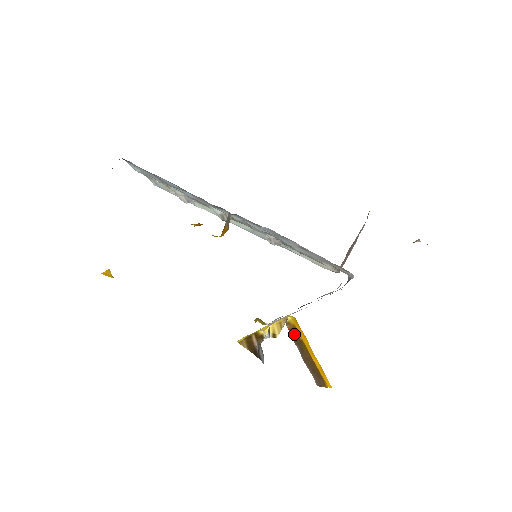
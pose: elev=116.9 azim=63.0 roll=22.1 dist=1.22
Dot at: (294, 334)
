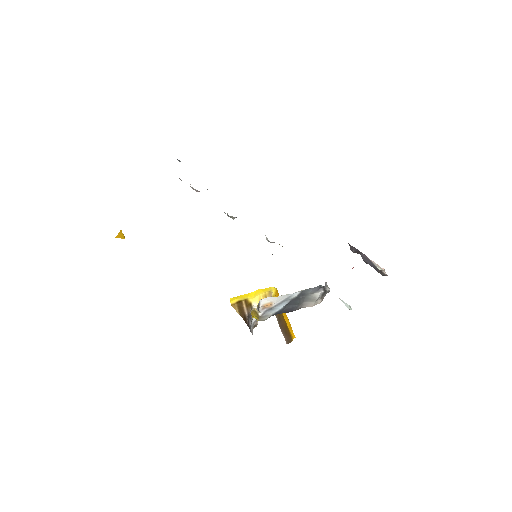
Dot at: occluded
